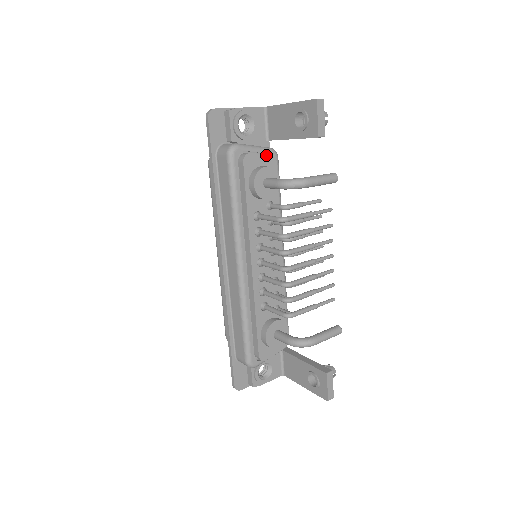
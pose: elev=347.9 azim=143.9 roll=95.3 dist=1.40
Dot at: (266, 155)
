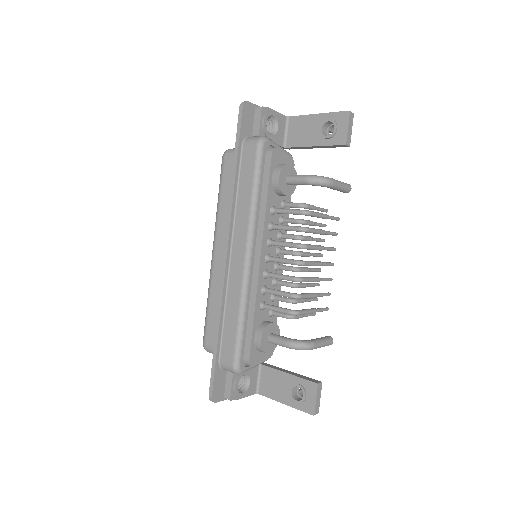
Dot at: (288, 155)
